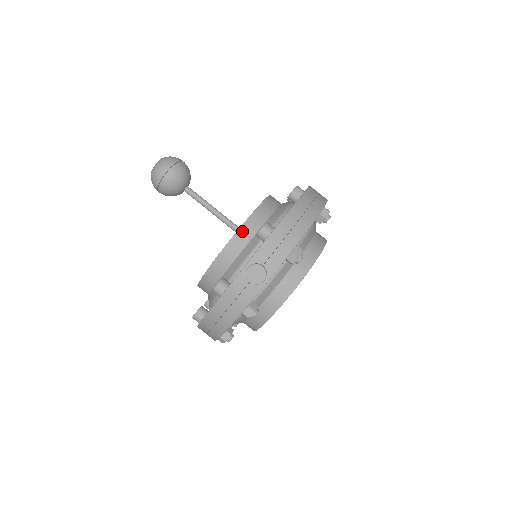
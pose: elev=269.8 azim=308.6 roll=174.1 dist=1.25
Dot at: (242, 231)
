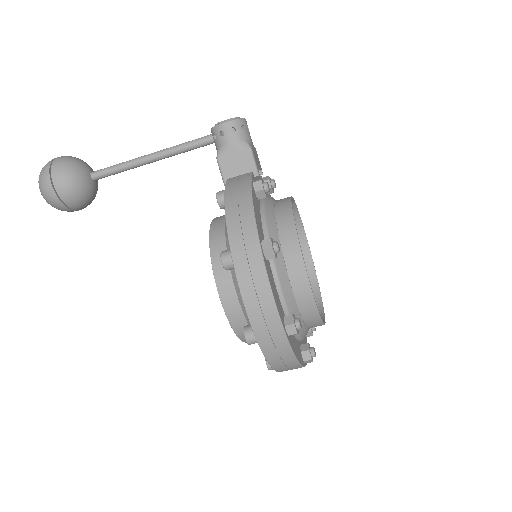
Dot at: occluded
